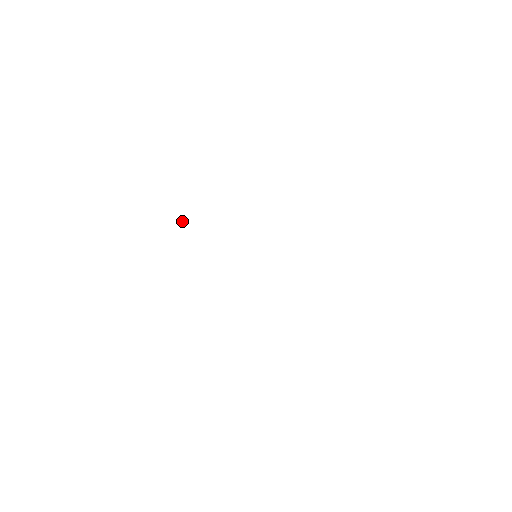
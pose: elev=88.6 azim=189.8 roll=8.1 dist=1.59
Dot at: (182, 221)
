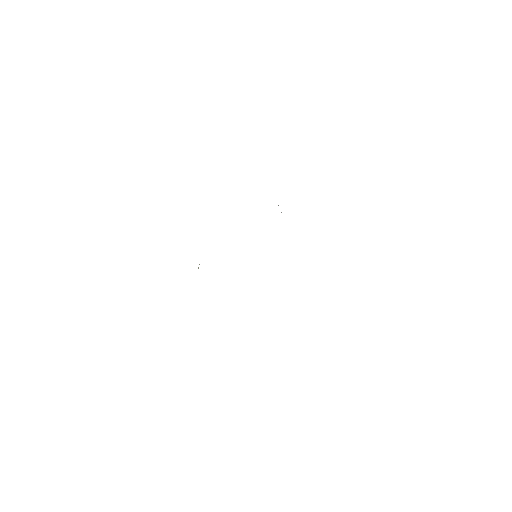
Dot at: occluded
